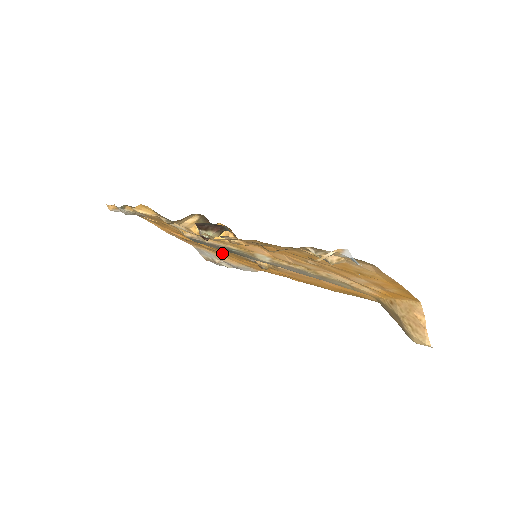
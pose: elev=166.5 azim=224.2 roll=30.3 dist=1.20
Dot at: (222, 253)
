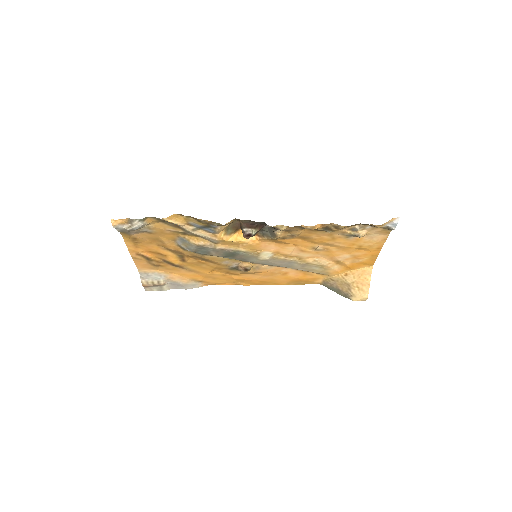
Dot at: (187, 269)
